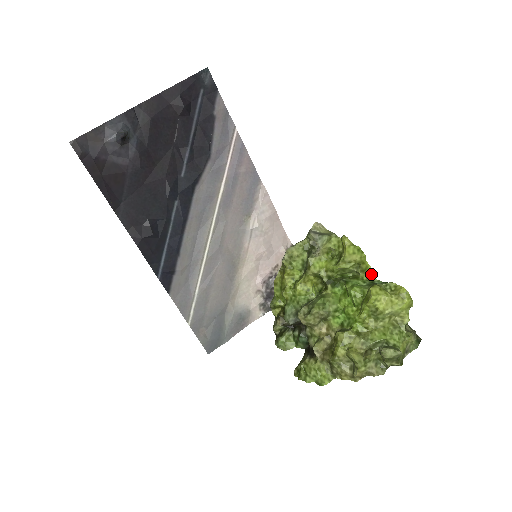
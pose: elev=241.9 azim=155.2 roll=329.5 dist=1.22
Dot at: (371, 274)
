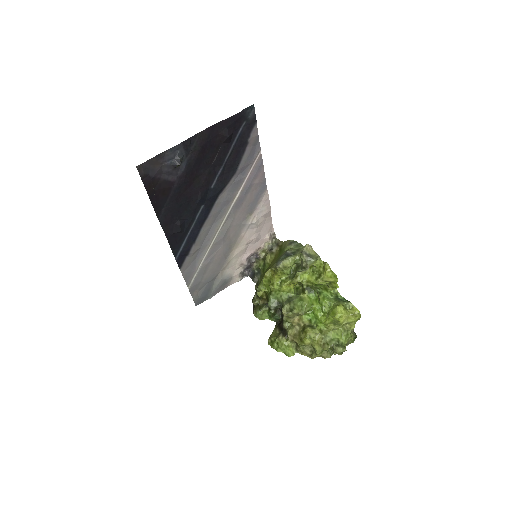
Dot at: (337, 290)
